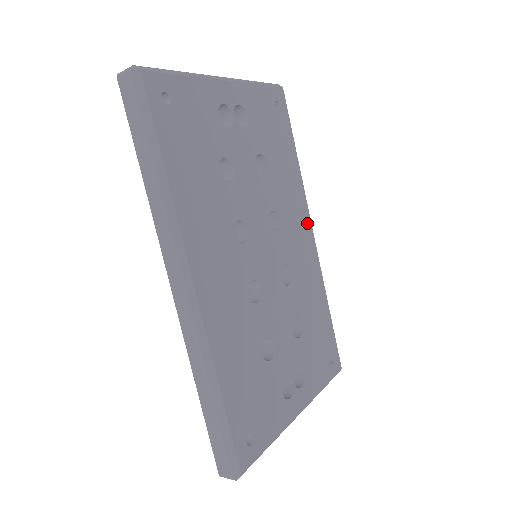
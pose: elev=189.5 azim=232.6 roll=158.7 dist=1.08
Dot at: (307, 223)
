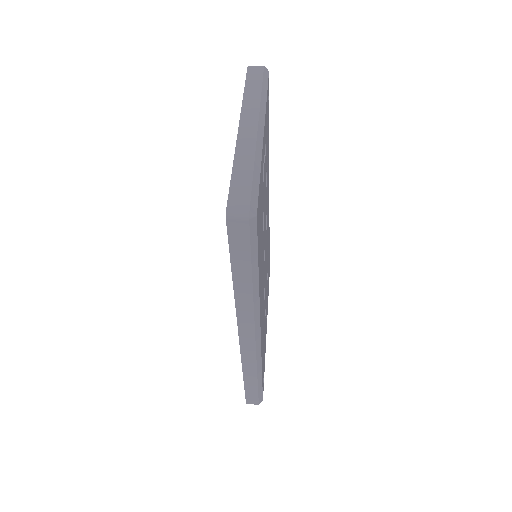
Dot at: occluded
